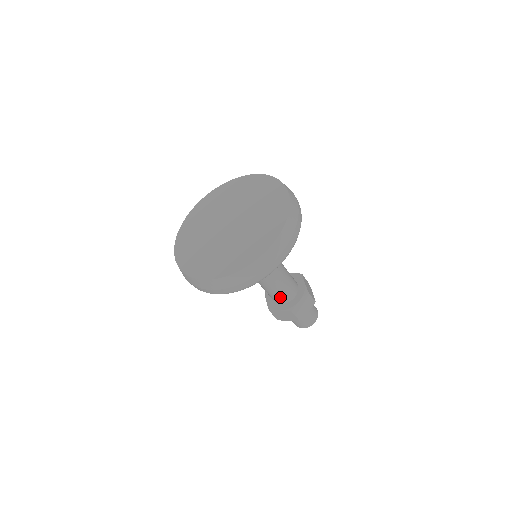
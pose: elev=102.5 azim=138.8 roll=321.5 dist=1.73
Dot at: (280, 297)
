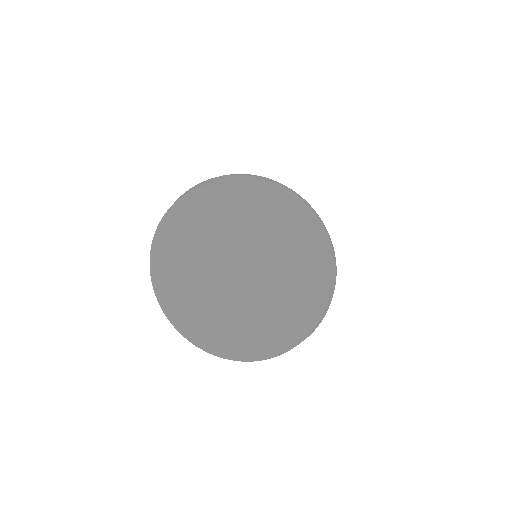
Dot at: occluded
